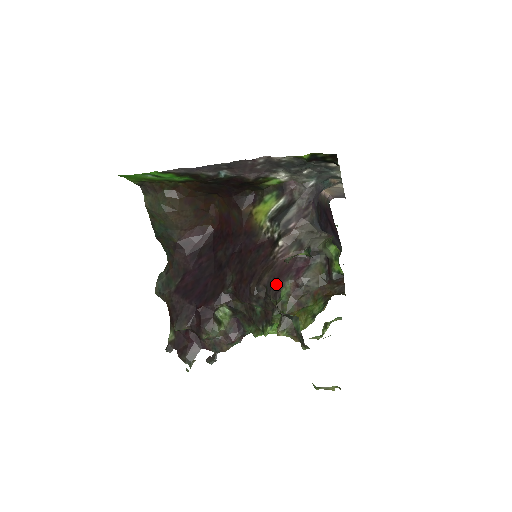
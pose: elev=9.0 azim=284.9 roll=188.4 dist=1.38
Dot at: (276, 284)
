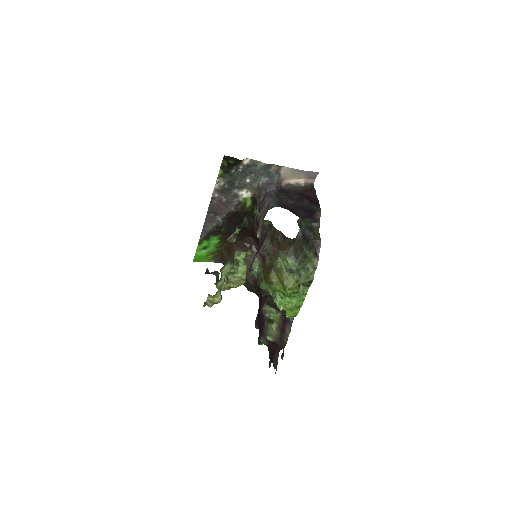
Dot at: (251, 264)
